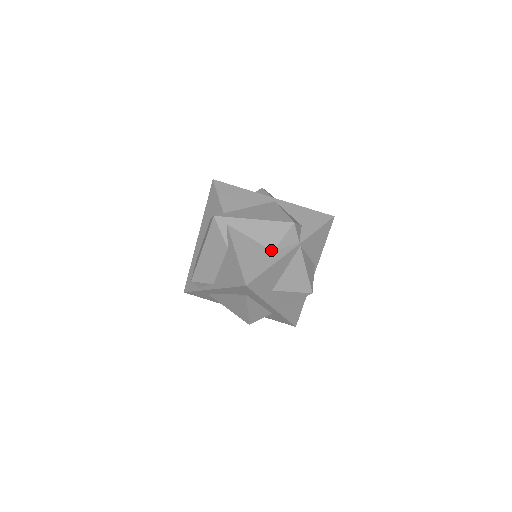
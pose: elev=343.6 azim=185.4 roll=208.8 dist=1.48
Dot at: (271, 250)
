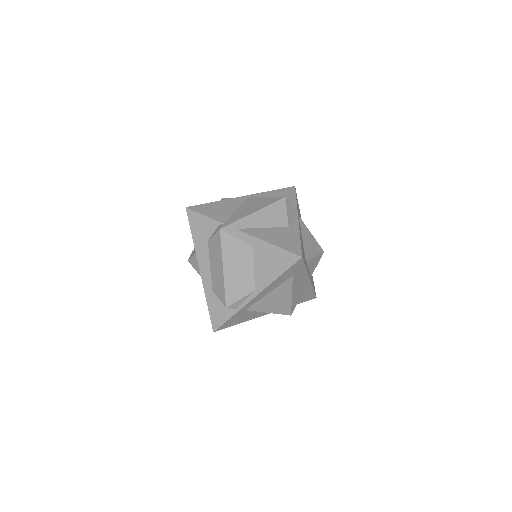
Dot at: (286, 227)
